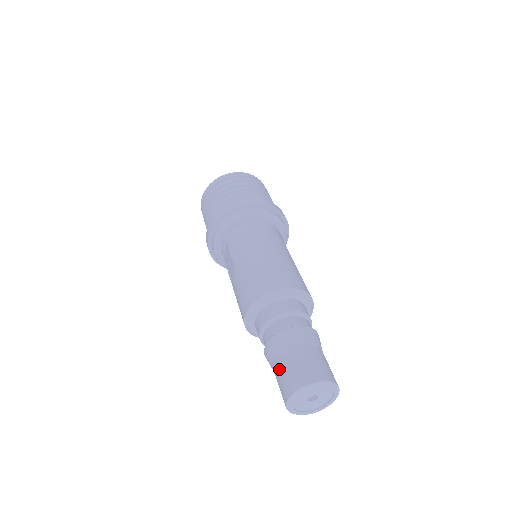
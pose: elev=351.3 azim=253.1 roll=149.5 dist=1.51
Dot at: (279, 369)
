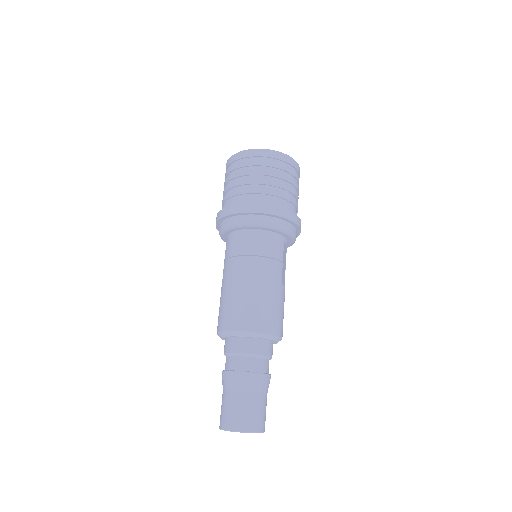
Dot at: (222, 400)
